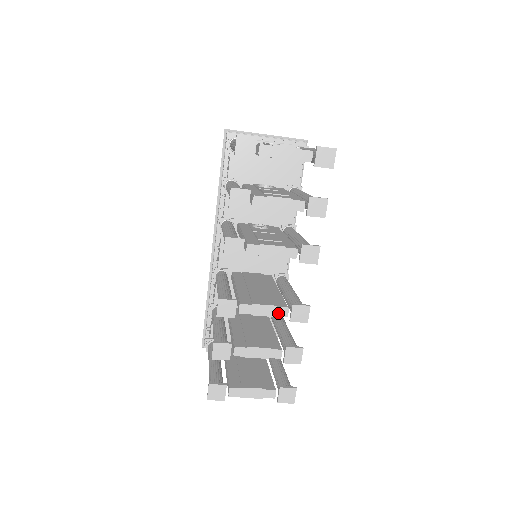
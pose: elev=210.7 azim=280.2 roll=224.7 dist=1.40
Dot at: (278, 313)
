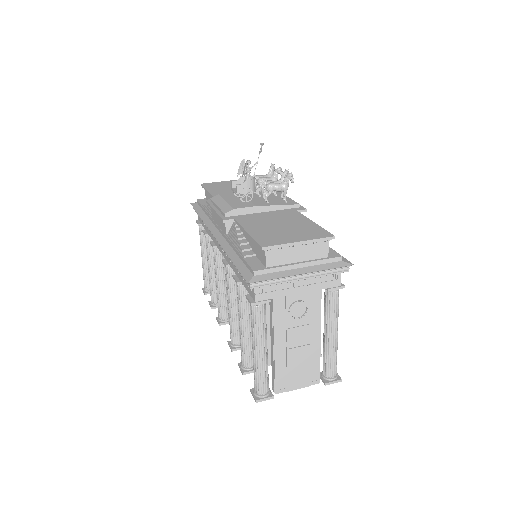
Dot at: occluded
